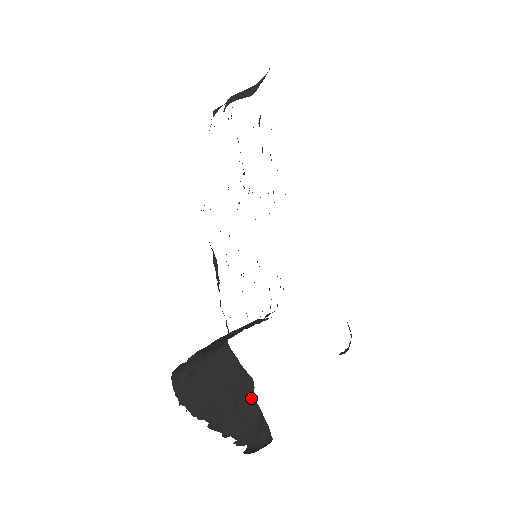
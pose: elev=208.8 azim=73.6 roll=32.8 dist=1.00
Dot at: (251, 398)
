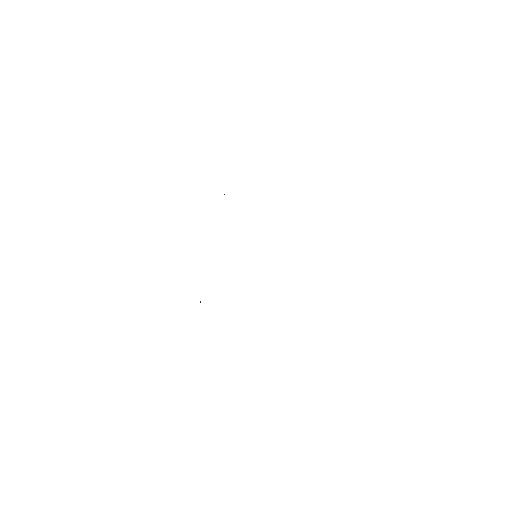
Dot at: occluded
